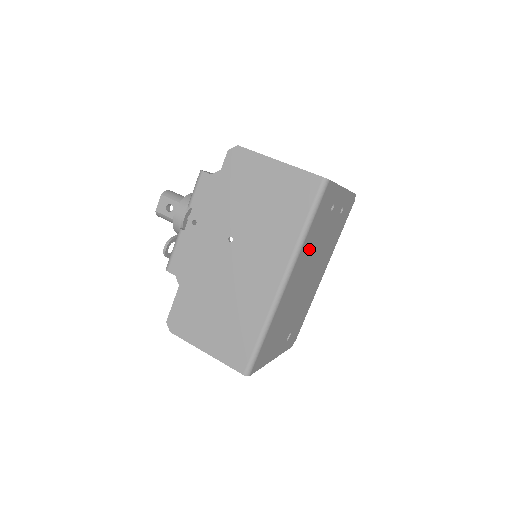
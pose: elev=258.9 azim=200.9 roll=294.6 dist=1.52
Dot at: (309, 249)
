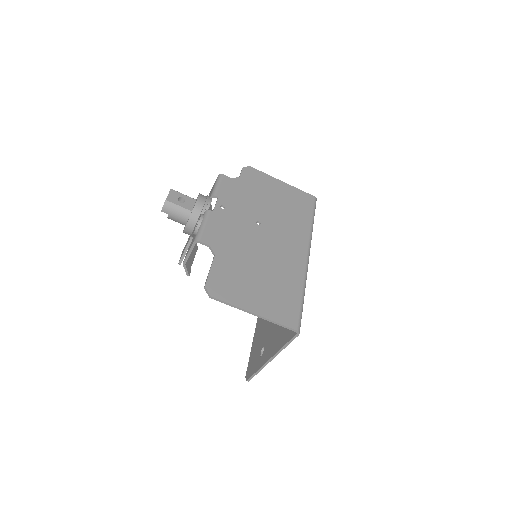
Dot at: occluded
